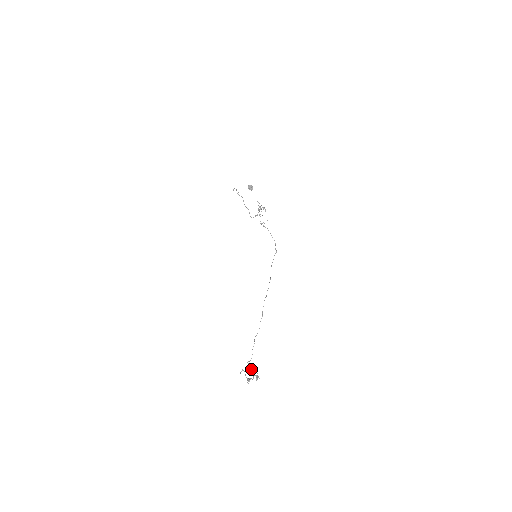
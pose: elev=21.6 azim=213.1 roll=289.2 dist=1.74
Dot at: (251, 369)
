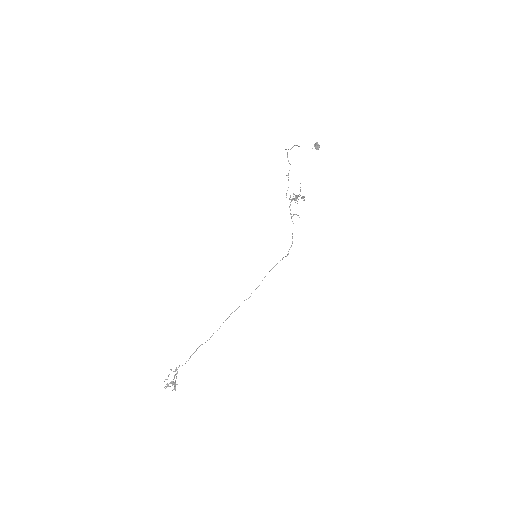
Dot at: (176, 376)
